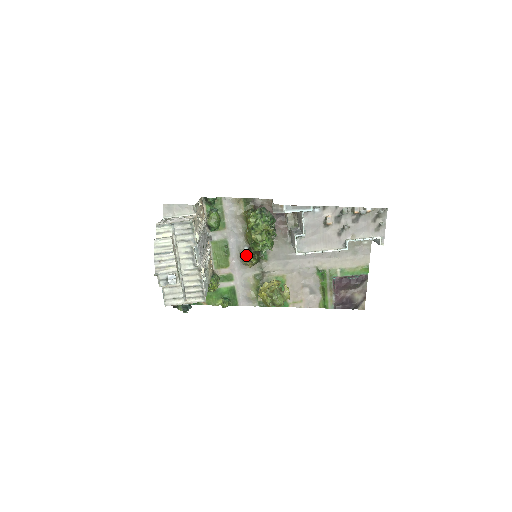
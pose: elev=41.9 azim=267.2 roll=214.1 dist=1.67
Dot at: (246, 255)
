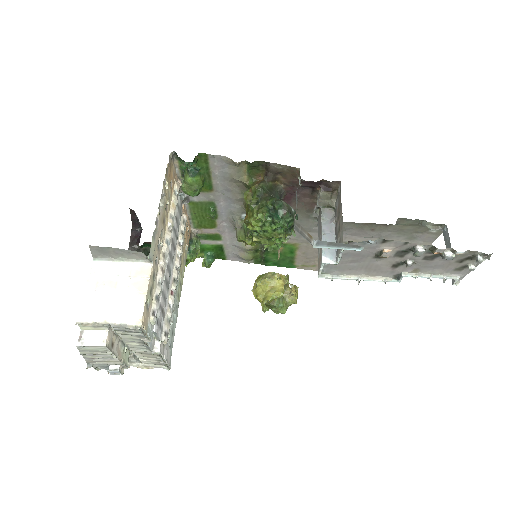
Dot at: (242, 232)
